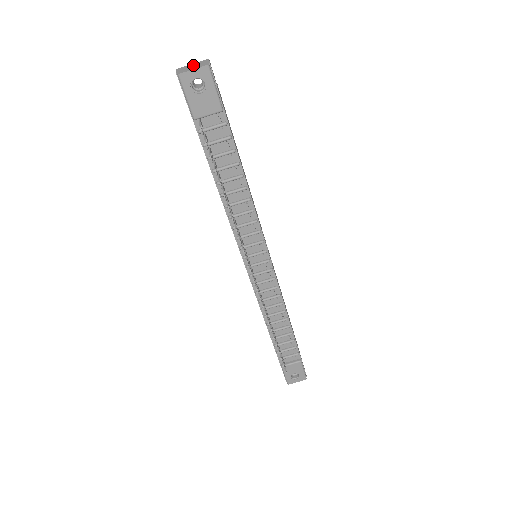
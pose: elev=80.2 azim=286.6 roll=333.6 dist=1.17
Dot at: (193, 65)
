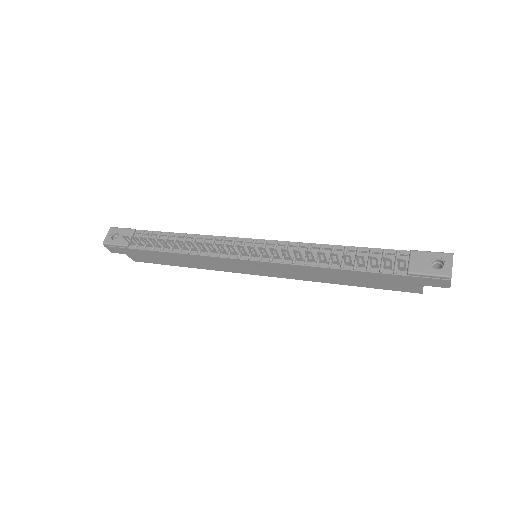
Dot at: occluded
